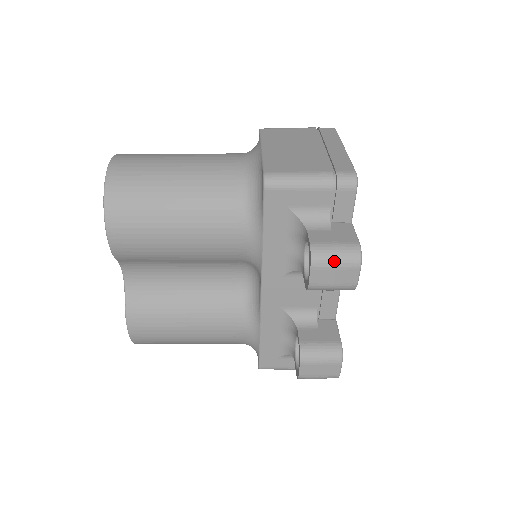
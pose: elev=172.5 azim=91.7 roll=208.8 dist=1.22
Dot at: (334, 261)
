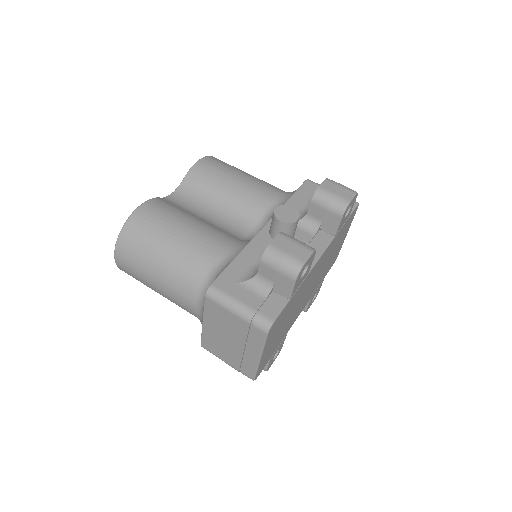
Dot at: occluded
